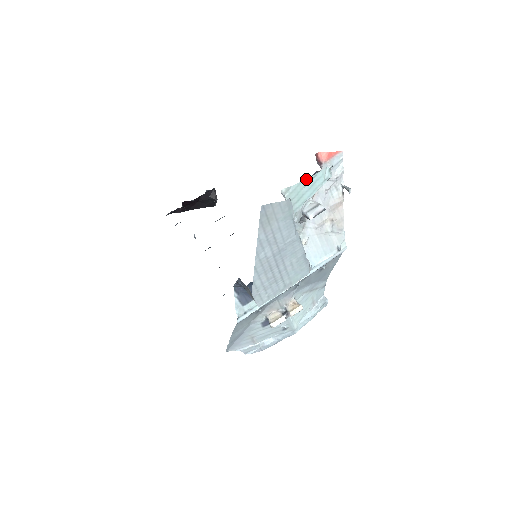
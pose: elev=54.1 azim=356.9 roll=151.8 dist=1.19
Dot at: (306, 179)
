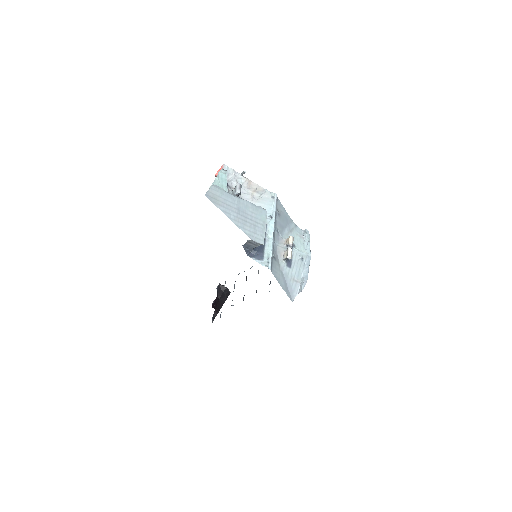
Dot at: (216, 179)
